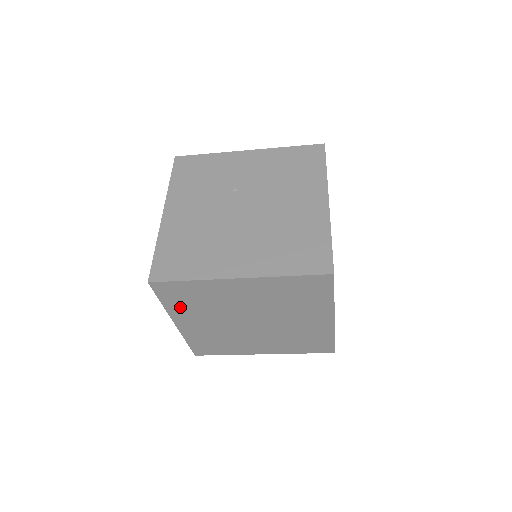
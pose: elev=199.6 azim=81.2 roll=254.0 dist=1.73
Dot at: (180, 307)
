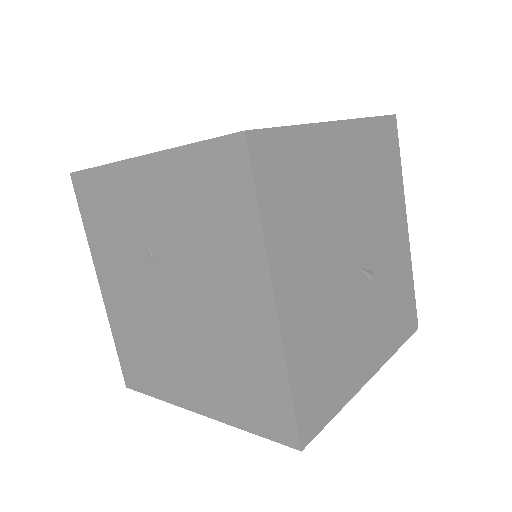
Dot at: occluded
